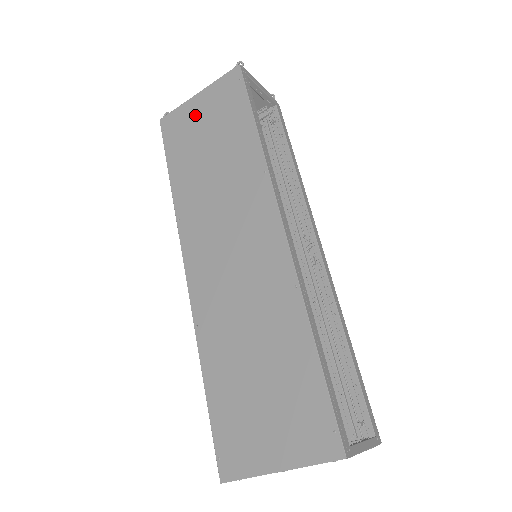
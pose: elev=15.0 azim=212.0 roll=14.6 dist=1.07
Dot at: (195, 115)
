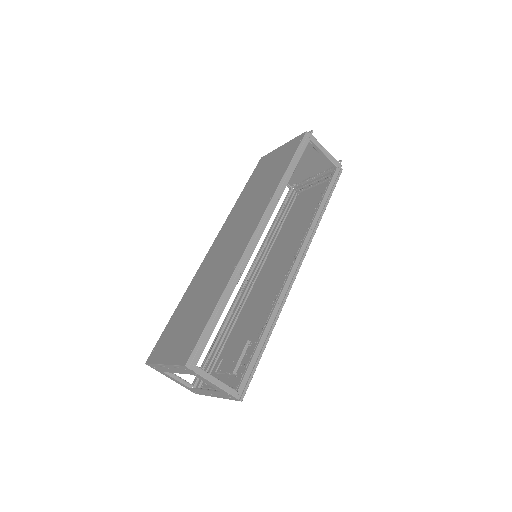
Dot at: (273, 158)
